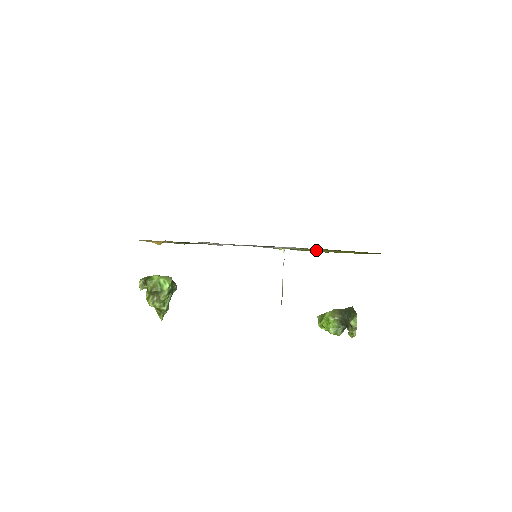
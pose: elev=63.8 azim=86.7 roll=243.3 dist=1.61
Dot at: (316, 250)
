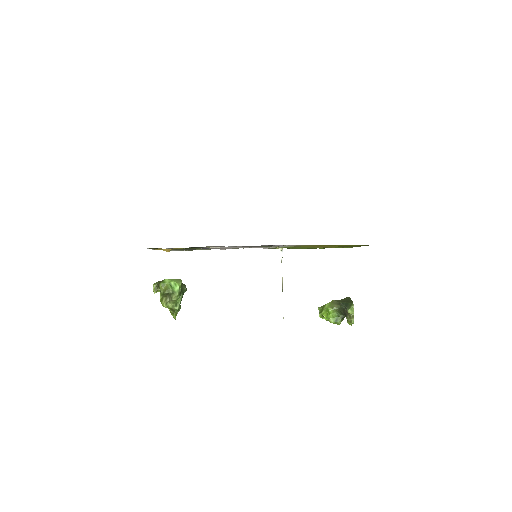
Dot at: occluded
